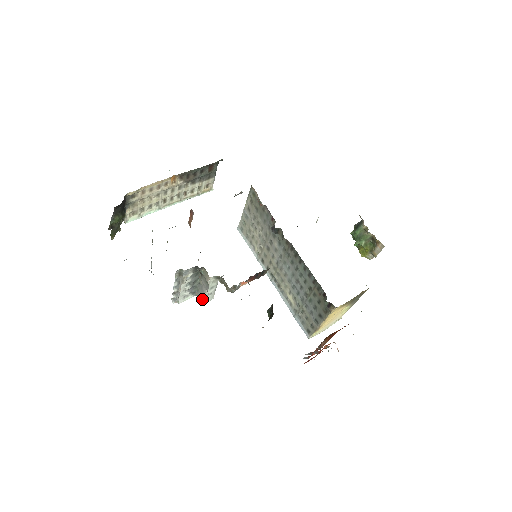
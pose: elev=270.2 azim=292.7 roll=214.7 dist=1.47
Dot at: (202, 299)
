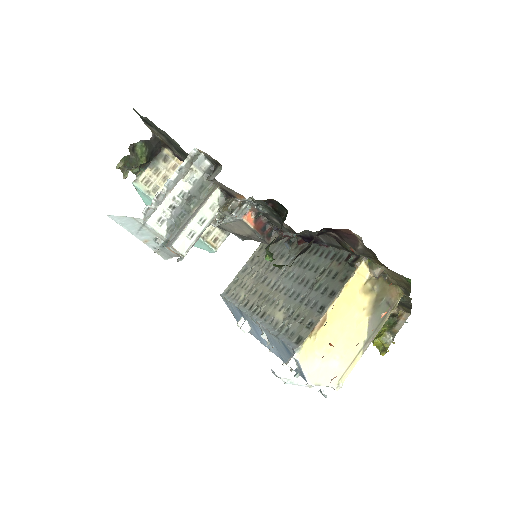
Dot at: (176, 238)
